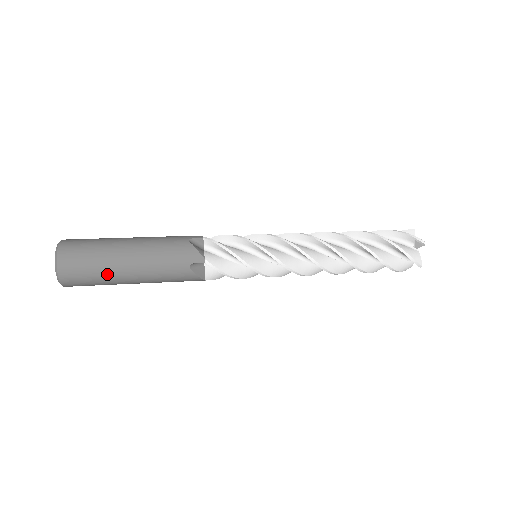
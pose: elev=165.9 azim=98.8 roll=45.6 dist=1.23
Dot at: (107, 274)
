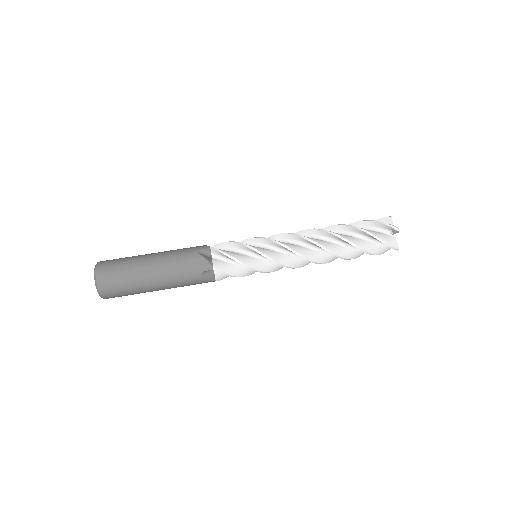
Dot at: occluded
